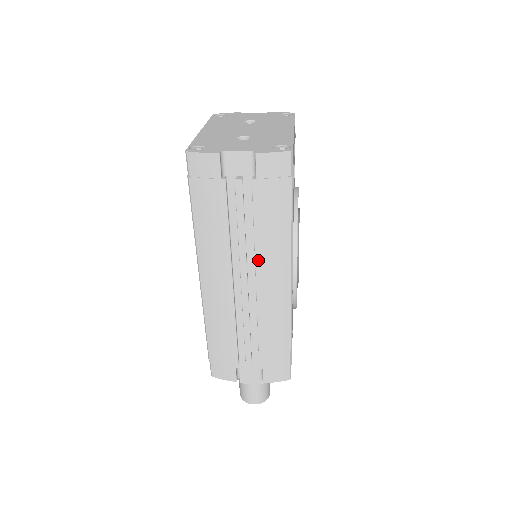
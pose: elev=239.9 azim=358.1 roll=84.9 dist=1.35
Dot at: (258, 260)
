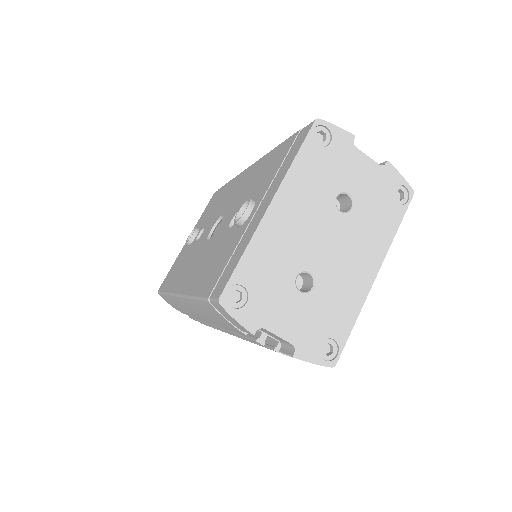
Dot at: occluded
